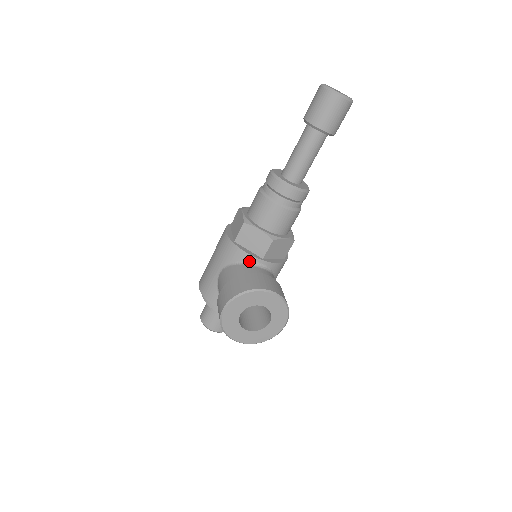
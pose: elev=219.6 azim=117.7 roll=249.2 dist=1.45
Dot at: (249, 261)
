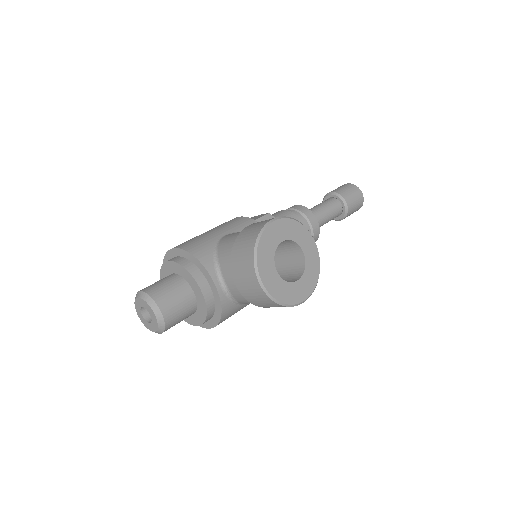
Dot at: occluded
